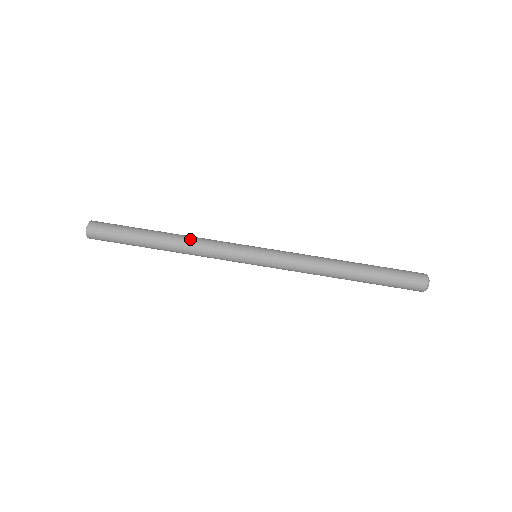
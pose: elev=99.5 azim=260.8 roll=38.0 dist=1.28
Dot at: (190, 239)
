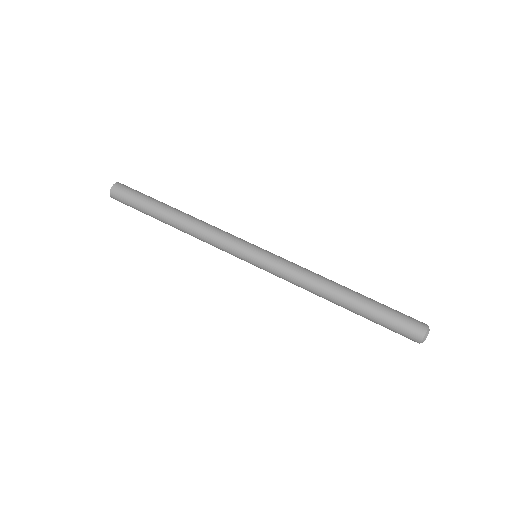
Dot at: (197, 224)
